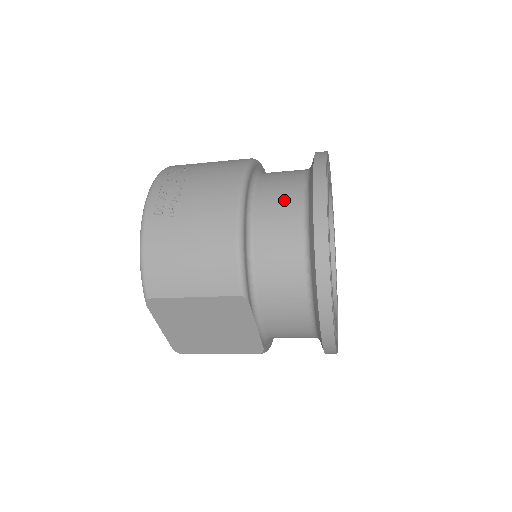
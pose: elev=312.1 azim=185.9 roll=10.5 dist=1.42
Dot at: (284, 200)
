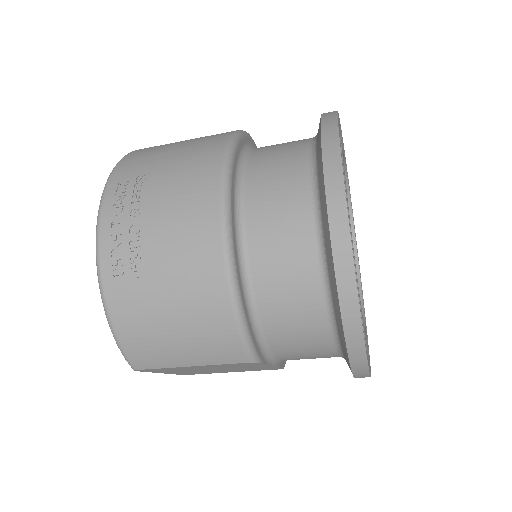
Dot at: (287, 229)
